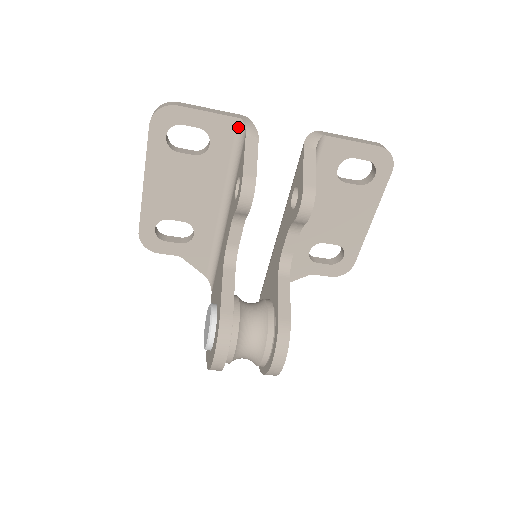
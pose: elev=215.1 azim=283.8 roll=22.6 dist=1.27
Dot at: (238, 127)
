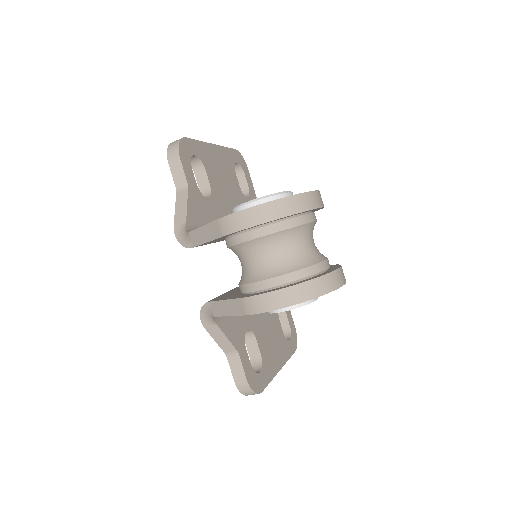
Dot at: occluded
